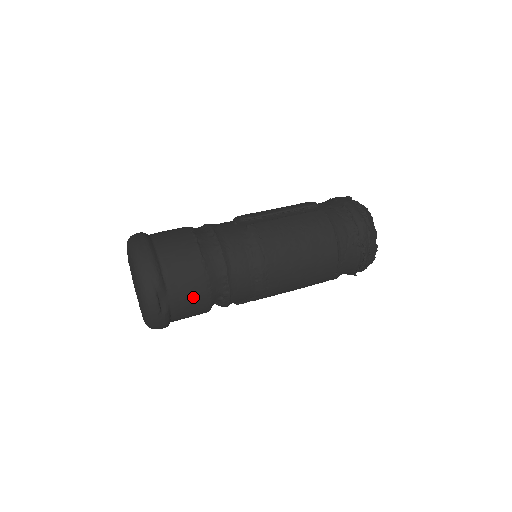
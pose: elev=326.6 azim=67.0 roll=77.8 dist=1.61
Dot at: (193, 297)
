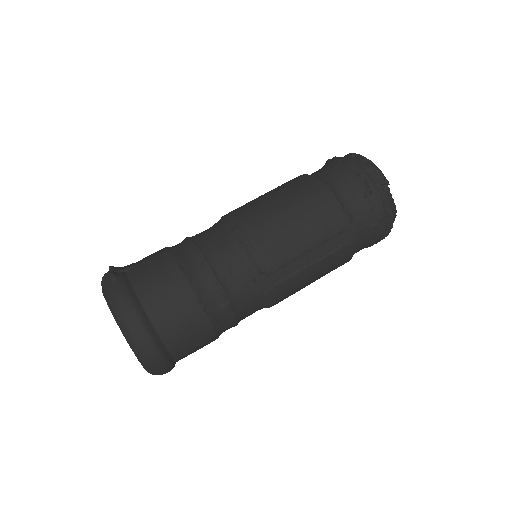
Dot at: occluded
